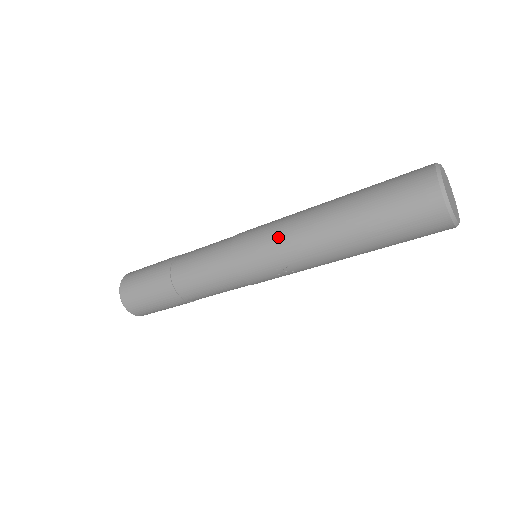
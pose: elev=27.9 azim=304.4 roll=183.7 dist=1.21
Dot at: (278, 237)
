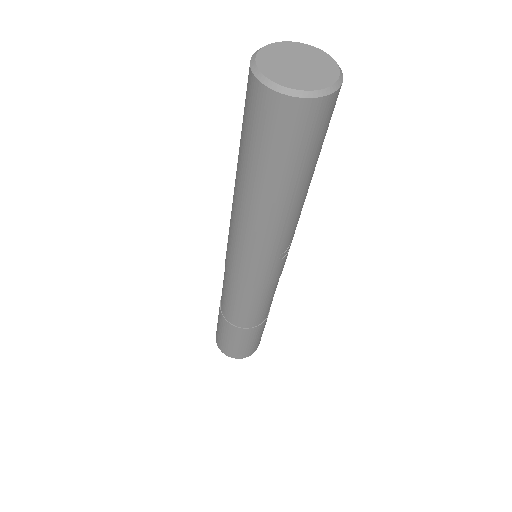
Dot at: (247, 248)
